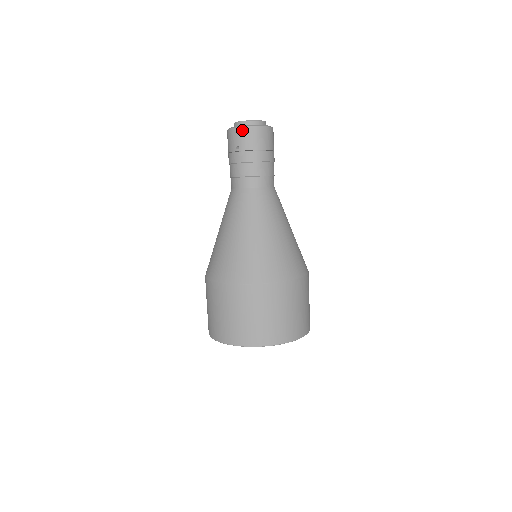
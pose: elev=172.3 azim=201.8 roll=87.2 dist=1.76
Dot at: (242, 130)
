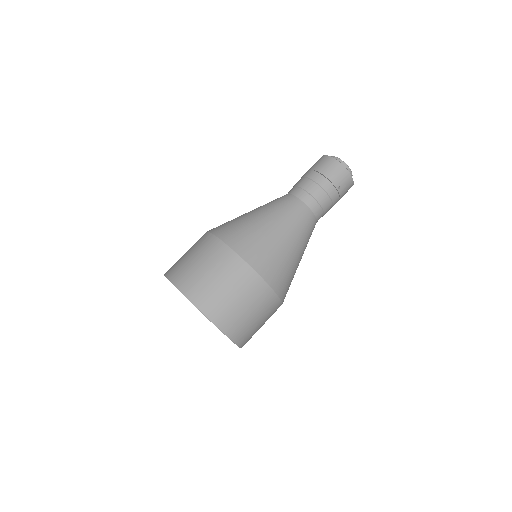
Dot at: (322, 157)
